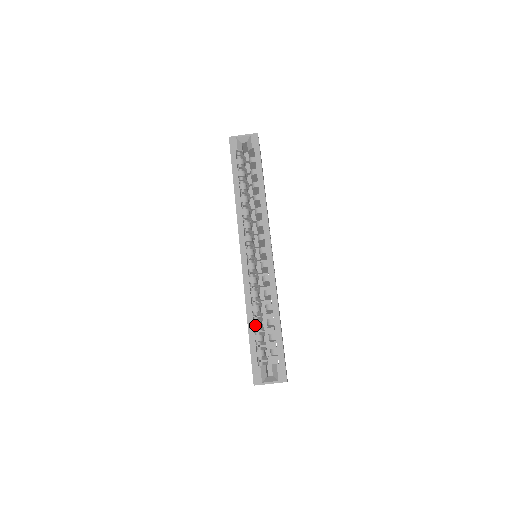
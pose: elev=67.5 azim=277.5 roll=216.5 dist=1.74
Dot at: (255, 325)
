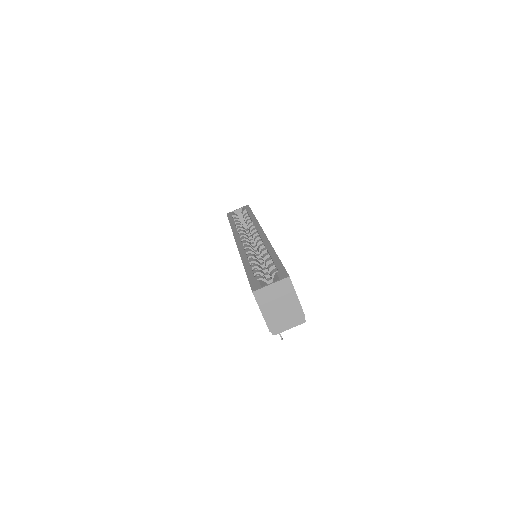
Dot at: (252, 267)
